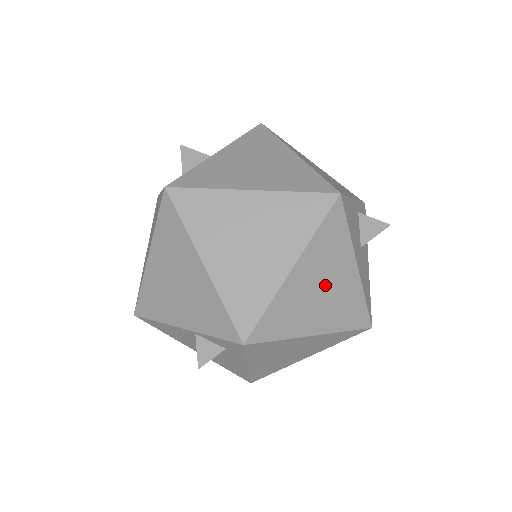
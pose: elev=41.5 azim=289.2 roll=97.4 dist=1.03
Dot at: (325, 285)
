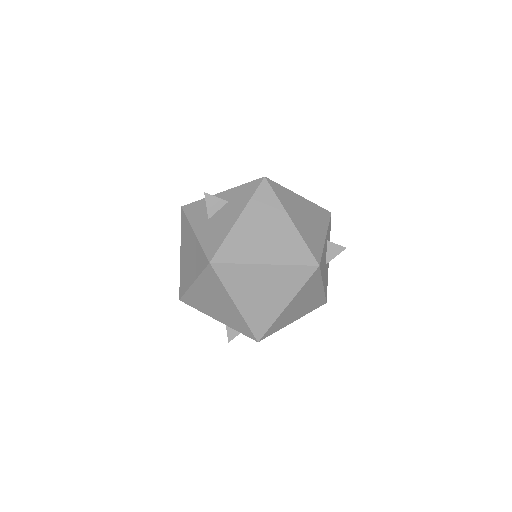
Dot at: (304, 302)
